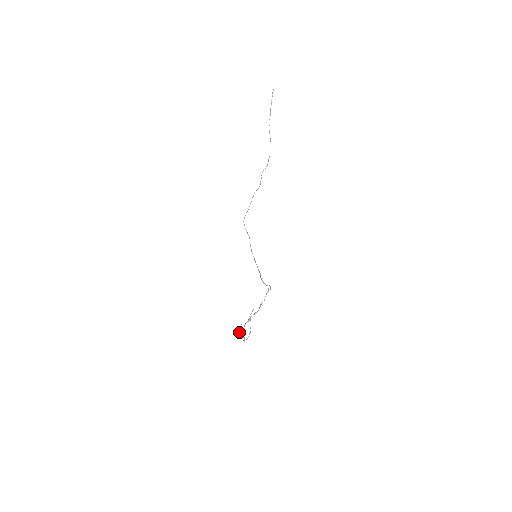
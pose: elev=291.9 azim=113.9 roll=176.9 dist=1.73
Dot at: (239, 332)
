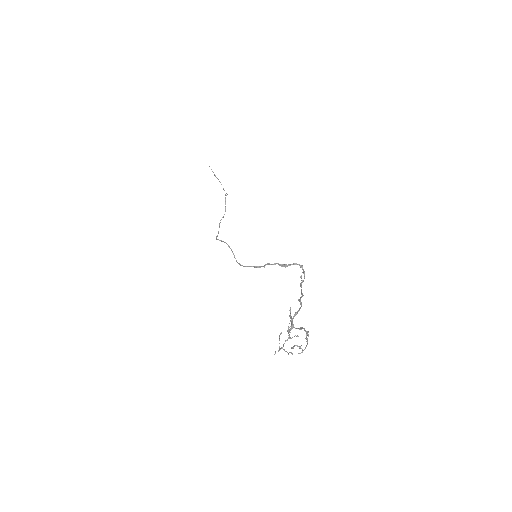
Dot at: occluded
